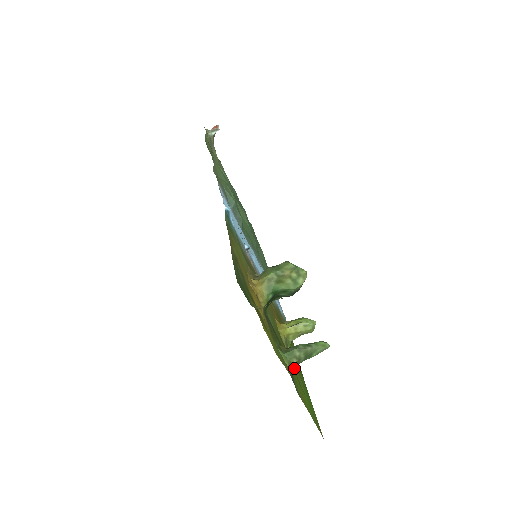
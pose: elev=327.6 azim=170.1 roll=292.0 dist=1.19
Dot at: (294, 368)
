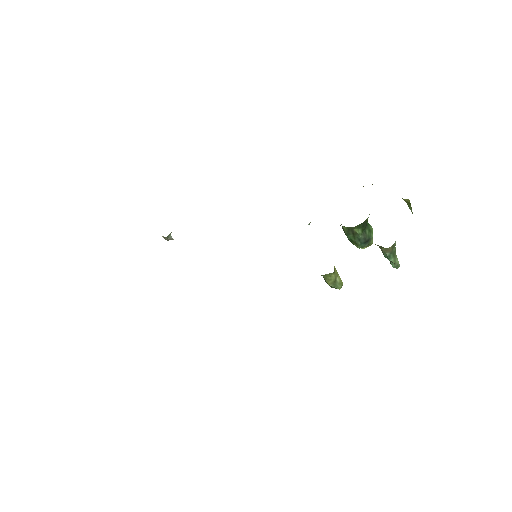
Dot at: occluded
